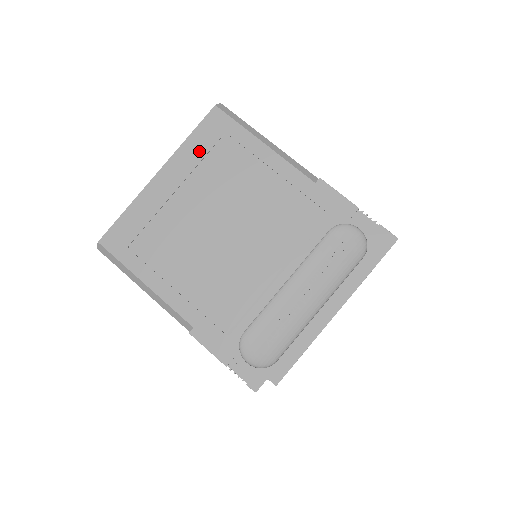
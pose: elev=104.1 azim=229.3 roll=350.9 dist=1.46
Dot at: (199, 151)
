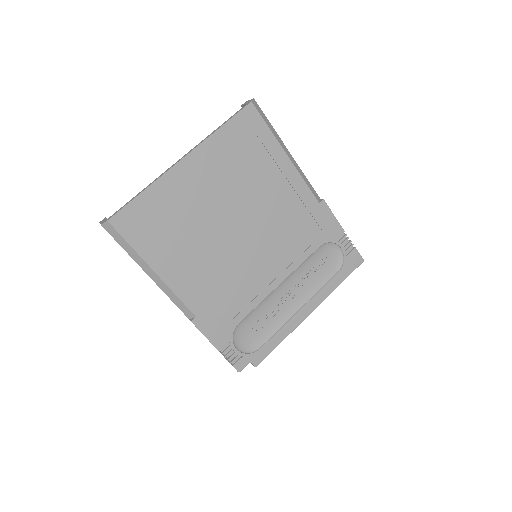
Dot at: (228, 146)
